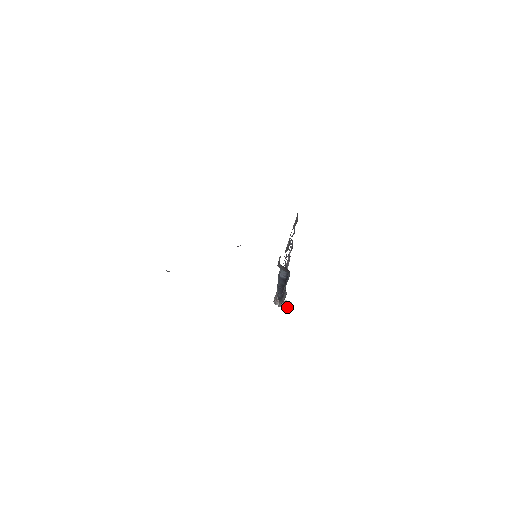
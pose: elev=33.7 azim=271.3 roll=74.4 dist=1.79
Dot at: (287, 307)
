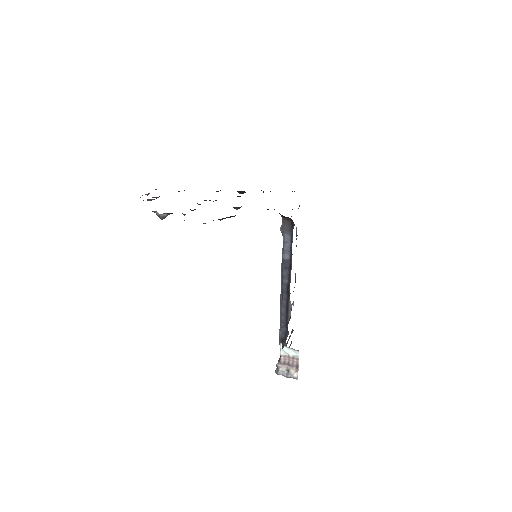
Dot at: (293, 373)
